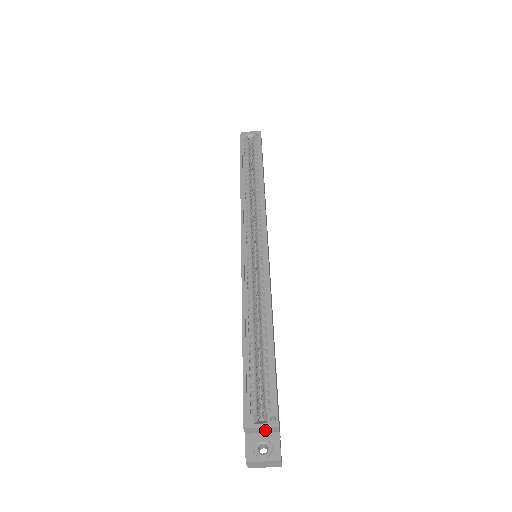
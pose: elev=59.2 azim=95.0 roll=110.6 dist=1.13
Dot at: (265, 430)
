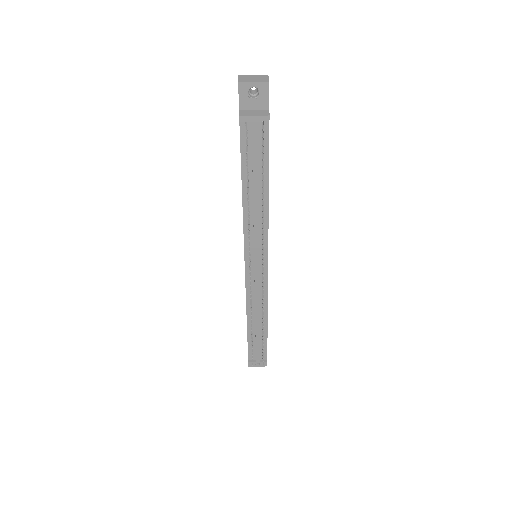
Dot at: occluded
